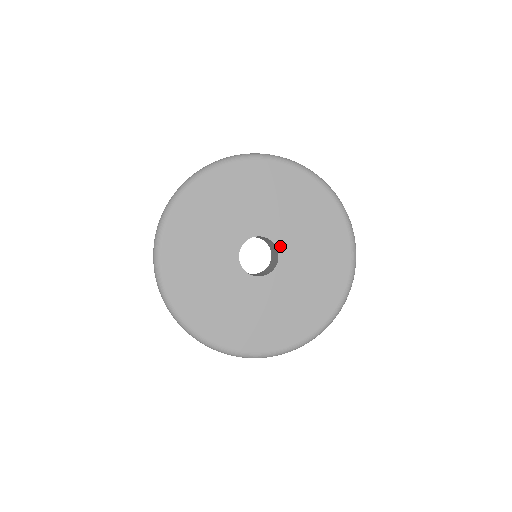
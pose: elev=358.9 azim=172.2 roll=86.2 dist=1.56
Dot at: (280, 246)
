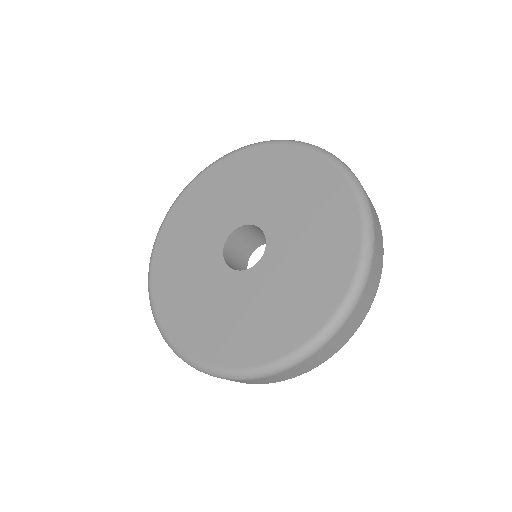
Dot at: (270, 239)
